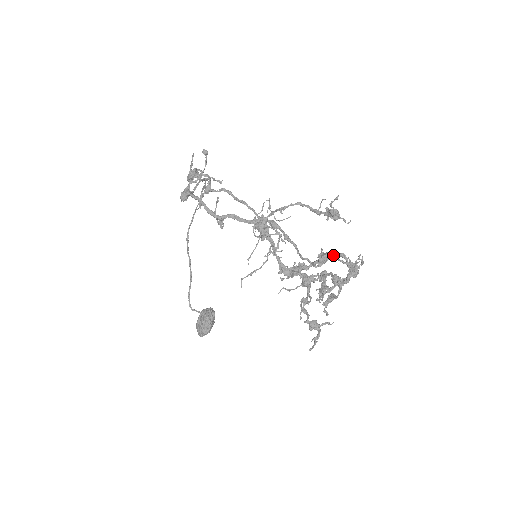
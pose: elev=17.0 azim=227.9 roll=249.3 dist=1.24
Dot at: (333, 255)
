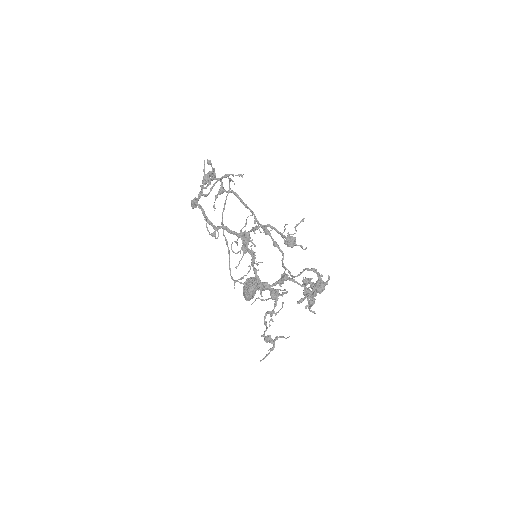
Dot at: (306, 269)
